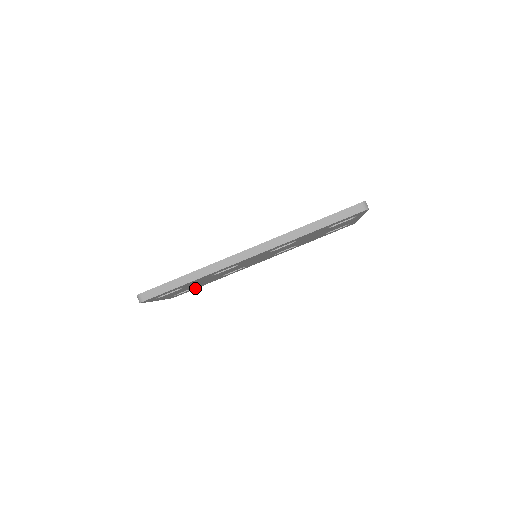
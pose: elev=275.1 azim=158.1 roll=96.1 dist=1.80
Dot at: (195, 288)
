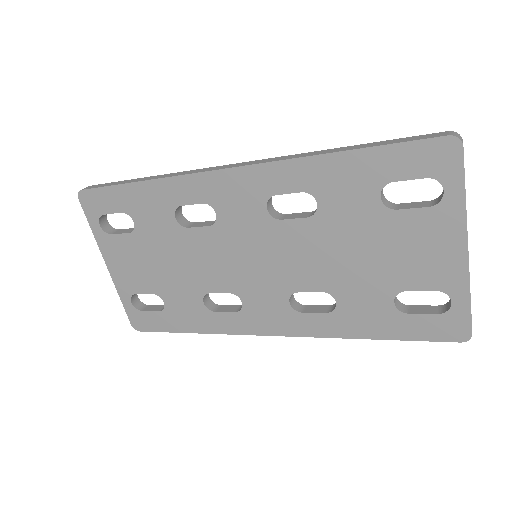
Dot at: (166, 326)
